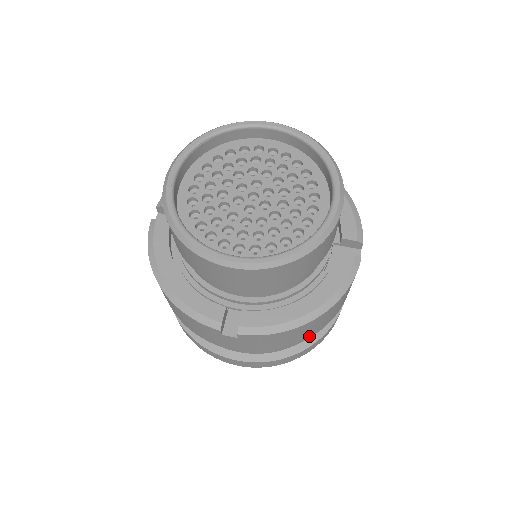
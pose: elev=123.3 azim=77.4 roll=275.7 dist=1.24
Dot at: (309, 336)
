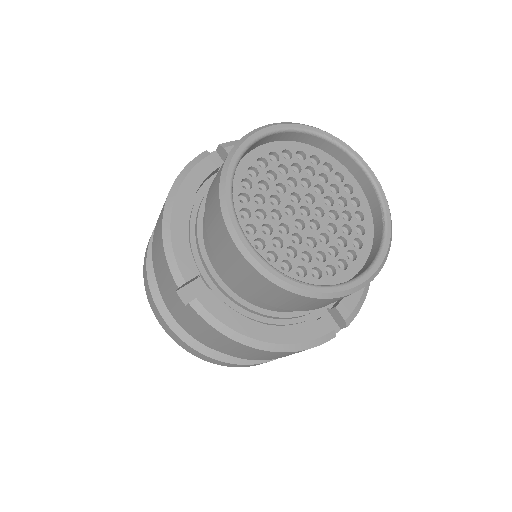
Dot at: occluded
